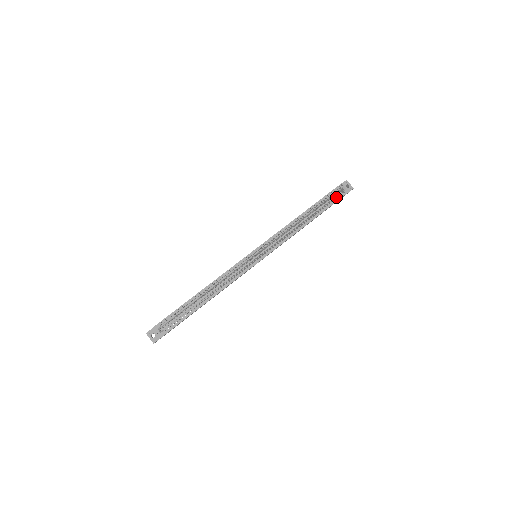
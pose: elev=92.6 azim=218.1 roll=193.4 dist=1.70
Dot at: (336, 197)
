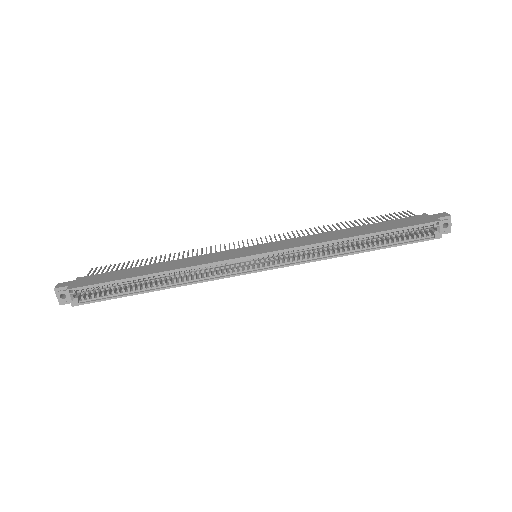
Dot at: (418, 235)
